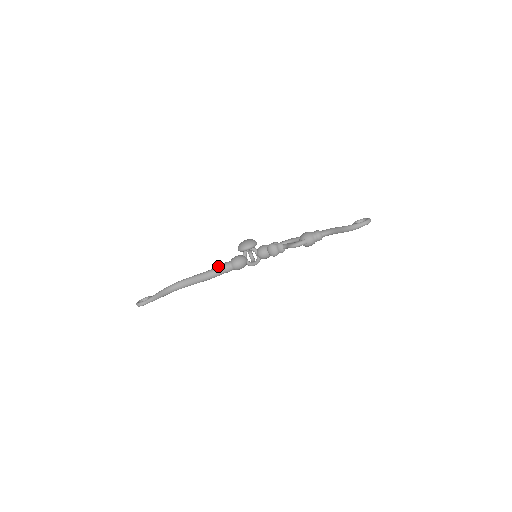
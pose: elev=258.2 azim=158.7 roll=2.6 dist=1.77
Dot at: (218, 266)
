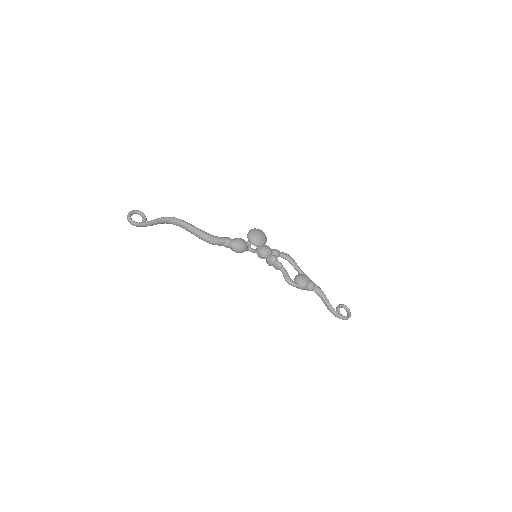
Dot at: (222, 239)
